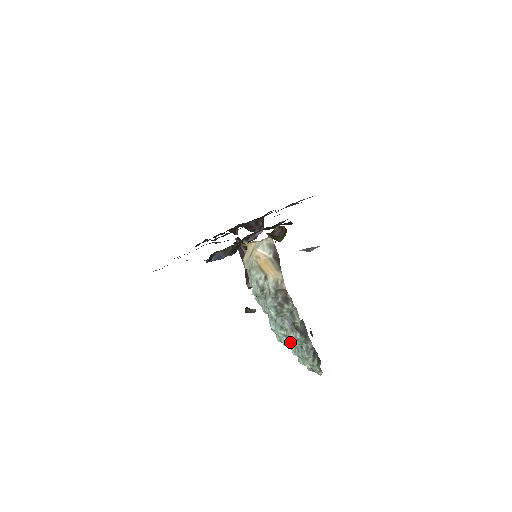
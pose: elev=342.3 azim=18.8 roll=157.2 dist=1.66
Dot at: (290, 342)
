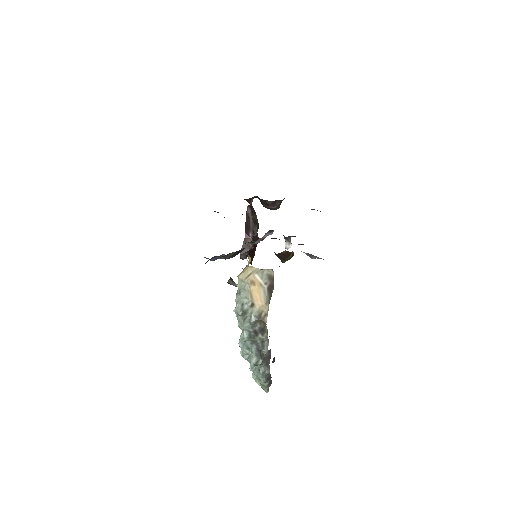
Dot at: (251, 363)
